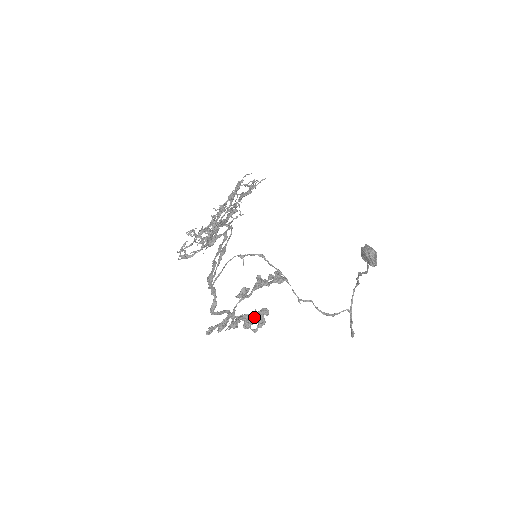
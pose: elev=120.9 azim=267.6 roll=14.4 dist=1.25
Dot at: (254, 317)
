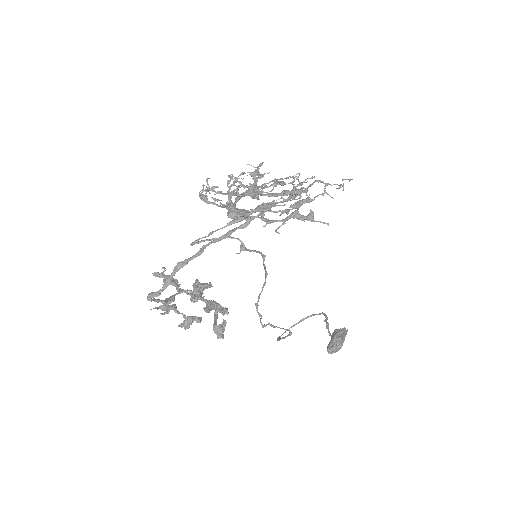
Dot at: (184, 317)
